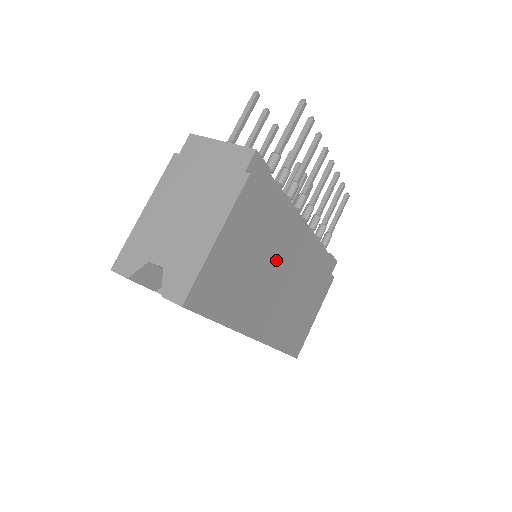
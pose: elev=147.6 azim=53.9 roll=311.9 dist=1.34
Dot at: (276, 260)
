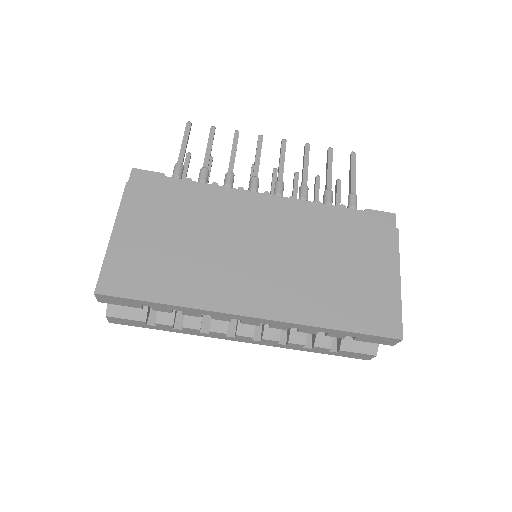
Dot at: (228, 234)
